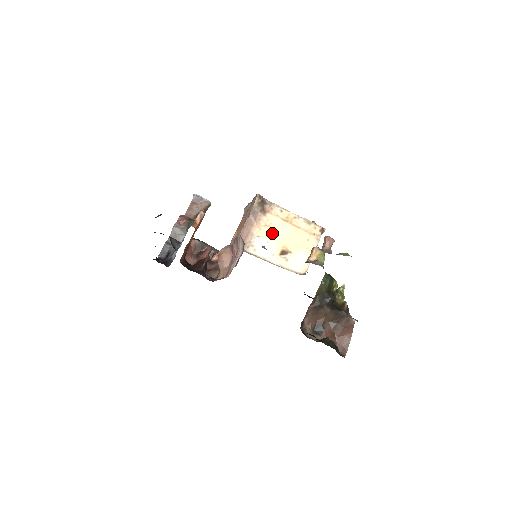
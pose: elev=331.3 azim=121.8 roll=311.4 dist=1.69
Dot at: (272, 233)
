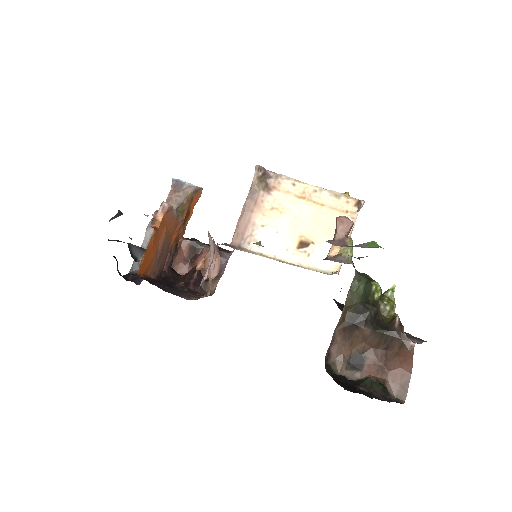
Dot at: (282, 218)
